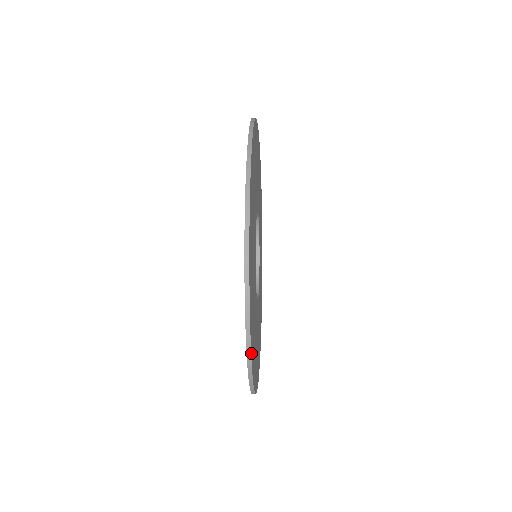
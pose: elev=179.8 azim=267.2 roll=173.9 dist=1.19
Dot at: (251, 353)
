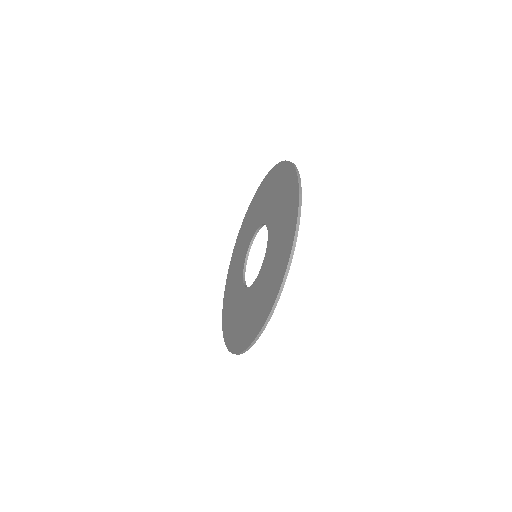
Dot at: (288, 270)
